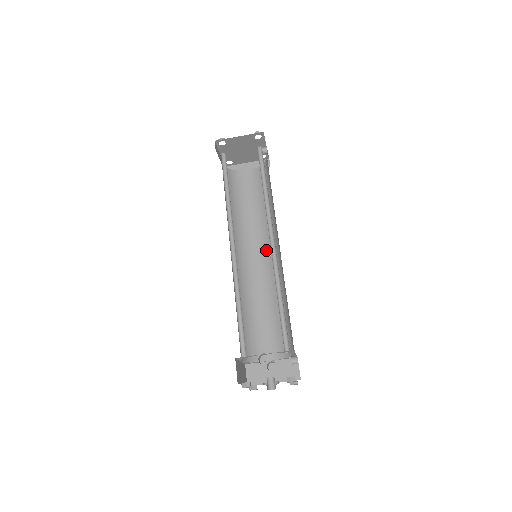
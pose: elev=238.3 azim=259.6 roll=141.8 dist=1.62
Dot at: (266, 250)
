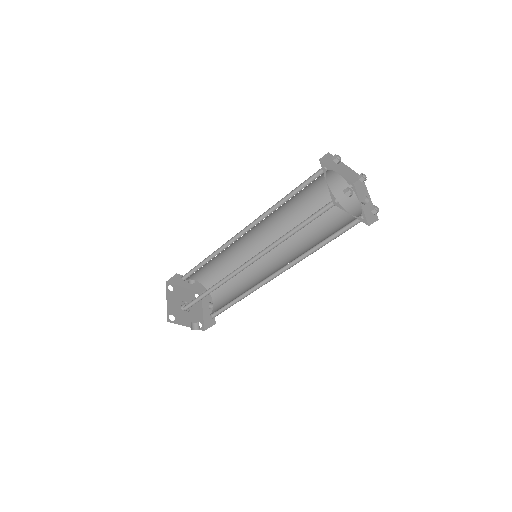
Dot at: (268, 235)
